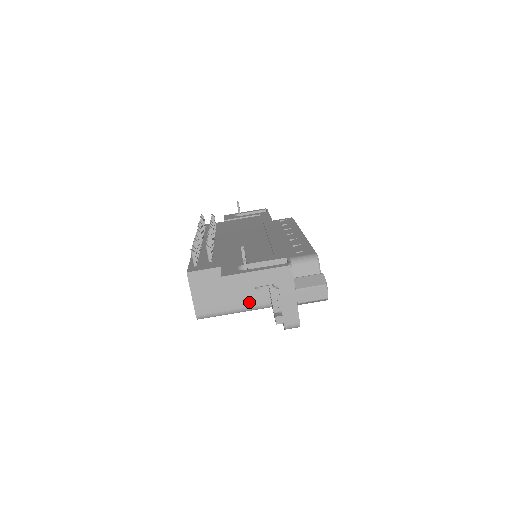
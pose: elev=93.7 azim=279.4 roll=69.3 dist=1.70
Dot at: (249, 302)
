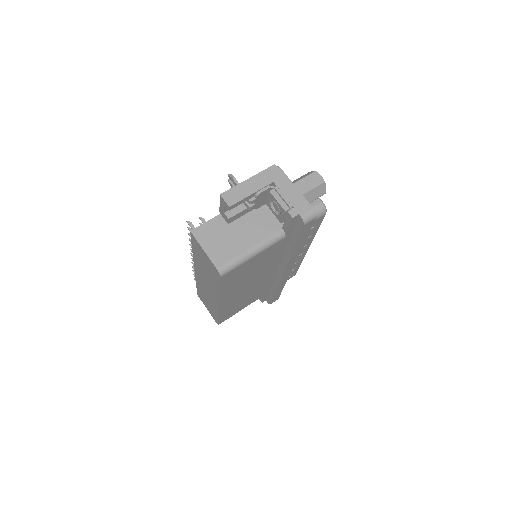
Dot at: (261, 236)
